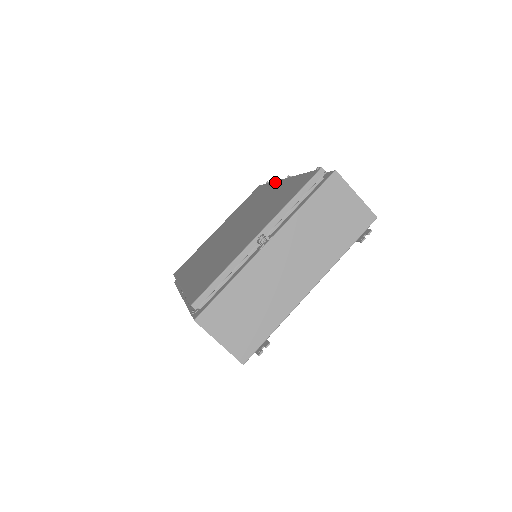
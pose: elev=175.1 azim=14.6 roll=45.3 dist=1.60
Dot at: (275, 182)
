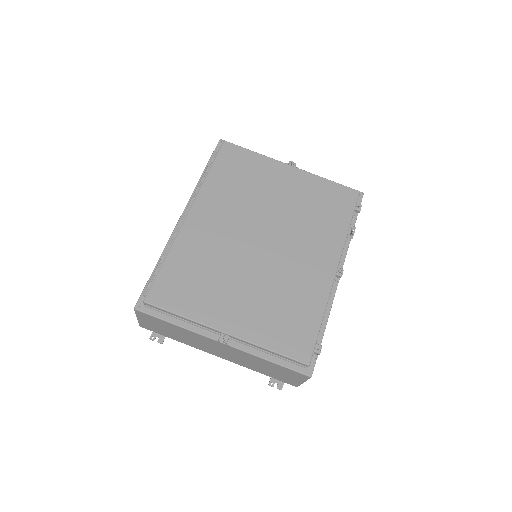
Dot at: (339, 250)
